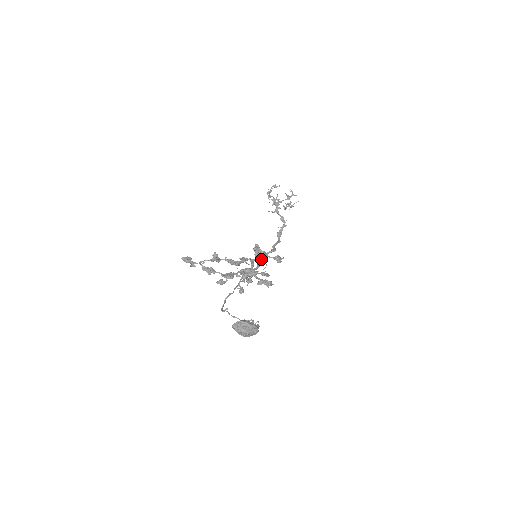
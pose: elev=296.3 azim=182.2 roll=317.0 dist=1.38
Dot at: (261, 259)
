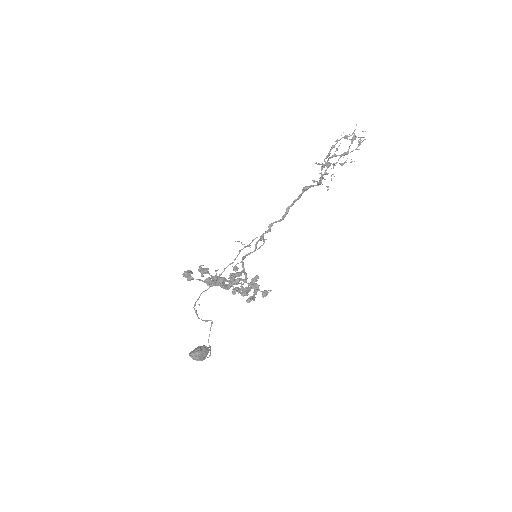
Dot at: (263, 238)
